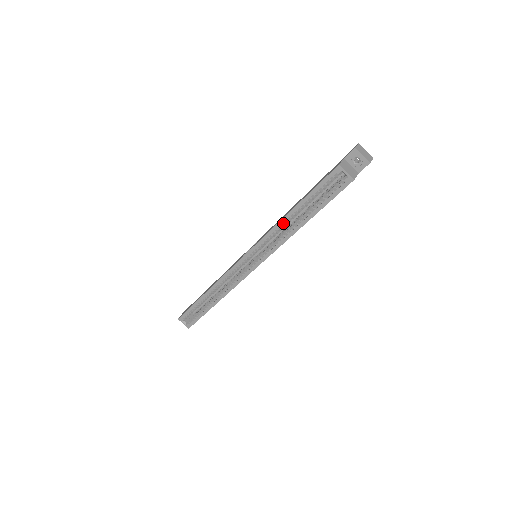
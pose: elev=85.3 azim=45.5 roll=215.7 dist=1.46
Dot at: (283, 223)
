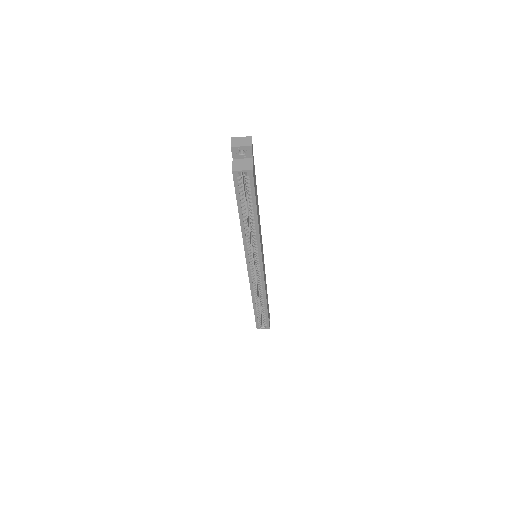
Dot at: (245, 231)
